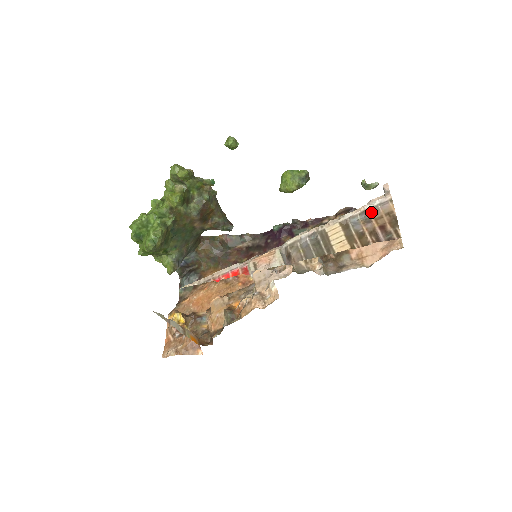
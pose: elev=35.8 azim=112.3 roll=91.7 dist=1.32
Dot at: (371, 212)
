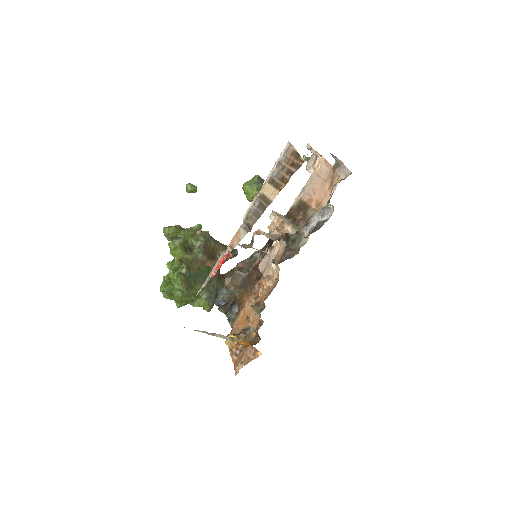
Dot at: (283, 161)
